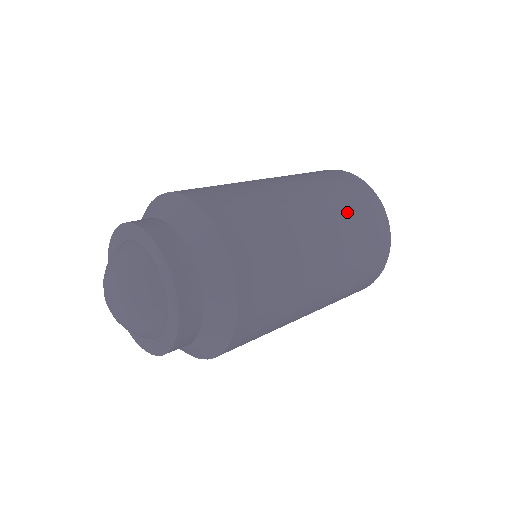
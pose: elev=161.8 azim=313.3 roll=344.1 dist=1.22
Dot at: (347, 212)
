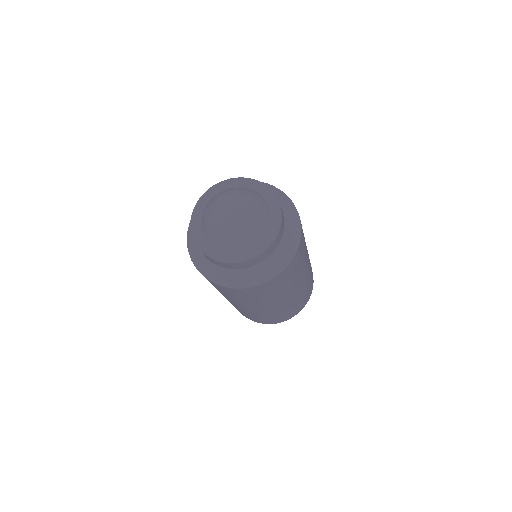
Dot at: occluded
